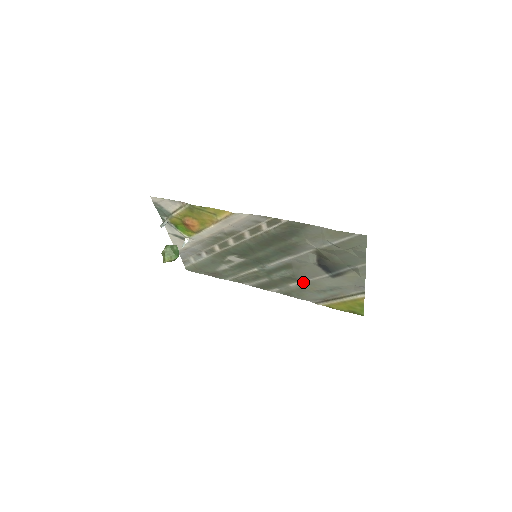
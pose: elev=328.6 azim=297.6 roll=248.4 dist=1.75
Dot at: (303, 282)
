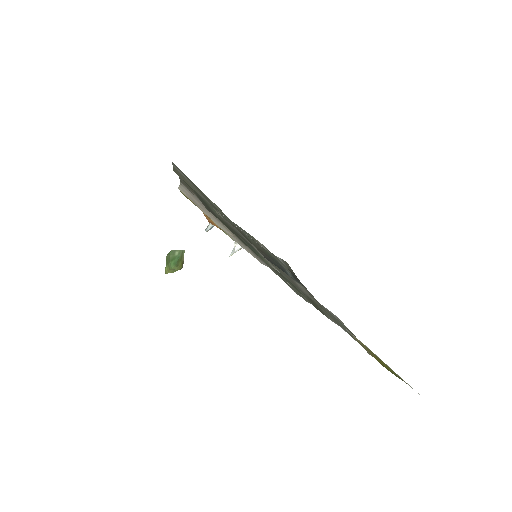
Dot at: occluded
